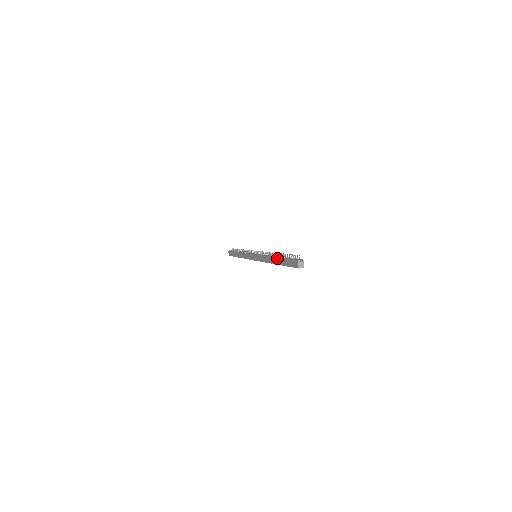
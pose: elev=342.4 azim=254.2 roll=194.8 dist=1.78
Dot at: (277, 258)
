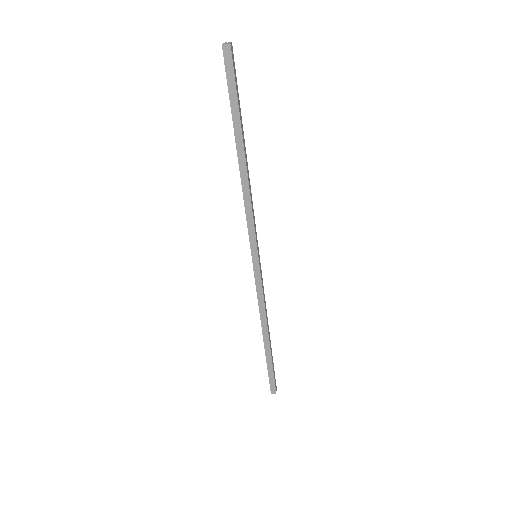
Dot at: occluded
